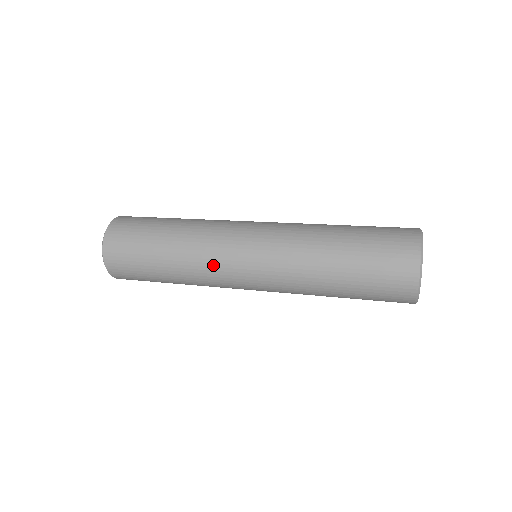
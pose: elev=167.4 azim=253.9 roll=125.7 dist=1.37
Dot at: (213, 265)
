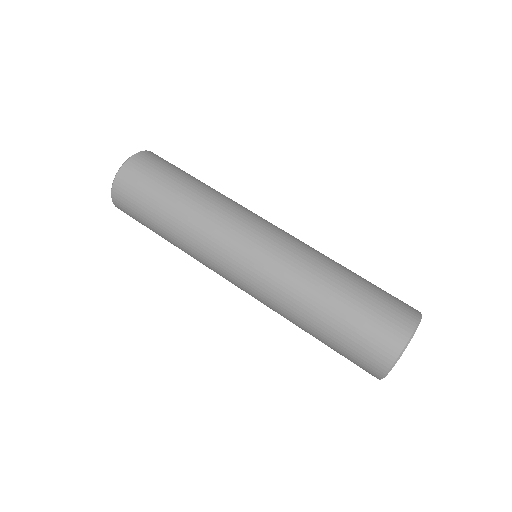
Dot at: (209, 250)
